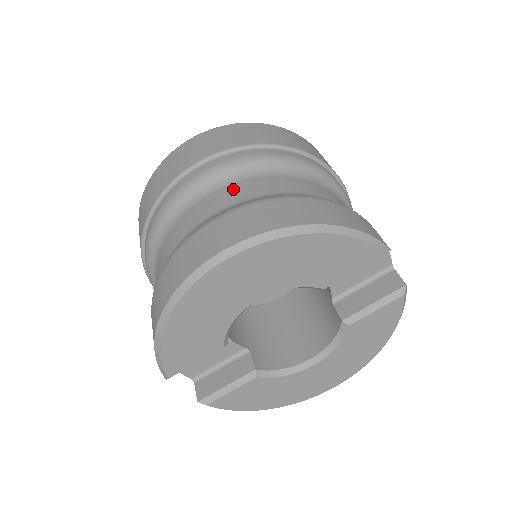
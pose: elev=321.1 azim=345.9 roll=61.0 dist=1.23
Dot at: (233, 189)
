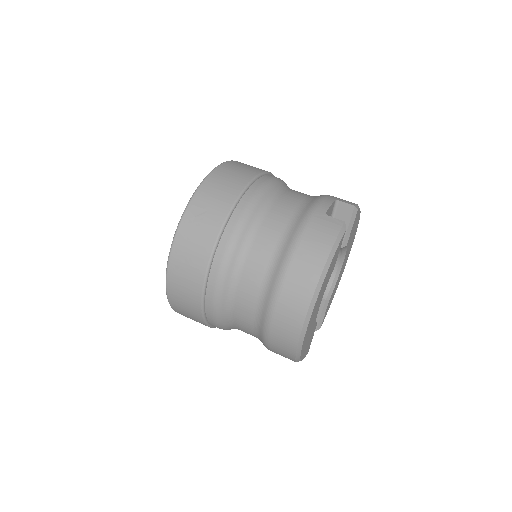
Dot at: (245, 287)
